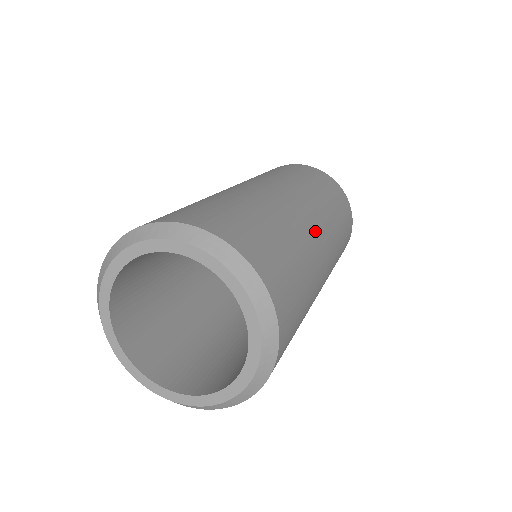
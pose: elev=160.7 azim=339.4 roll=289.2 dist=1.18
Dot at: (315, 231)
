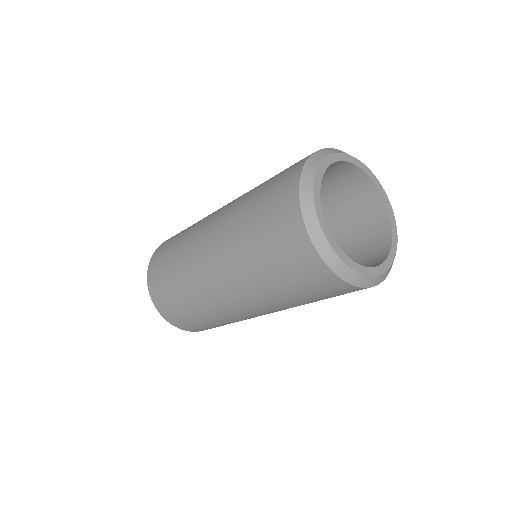
Dot at: occluded
